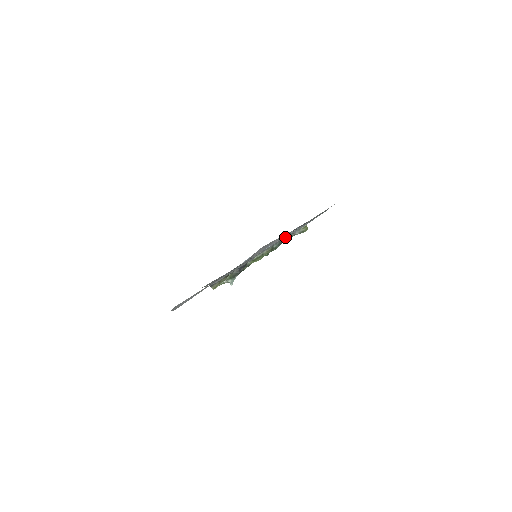
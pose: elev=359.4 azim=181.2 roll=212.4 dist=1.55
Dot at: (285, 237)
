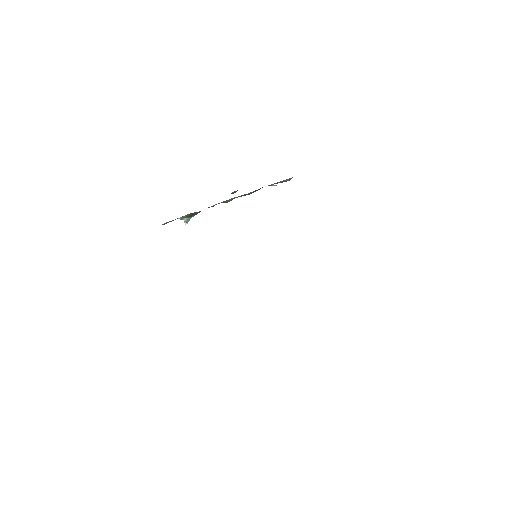
Dot at: occluded
